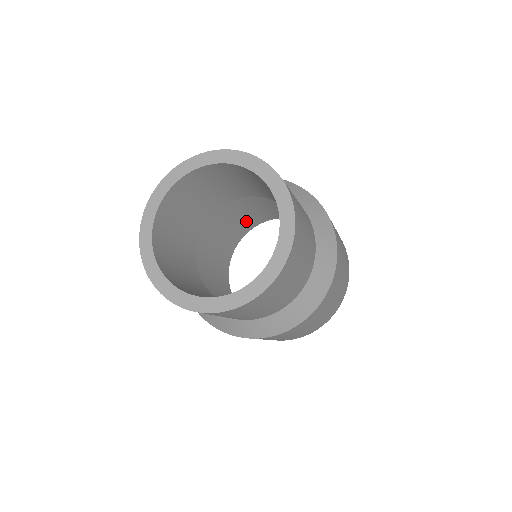
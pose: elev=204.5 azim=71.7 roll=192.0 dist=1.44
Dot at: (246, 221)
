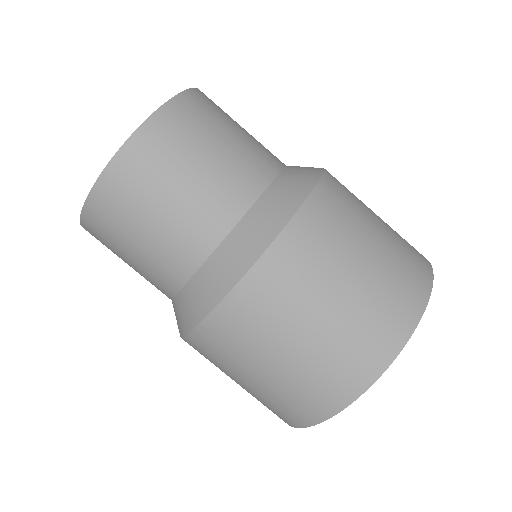
Dot at: occluded
